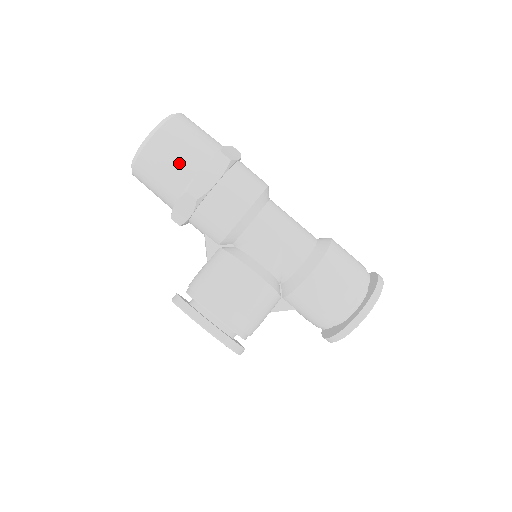
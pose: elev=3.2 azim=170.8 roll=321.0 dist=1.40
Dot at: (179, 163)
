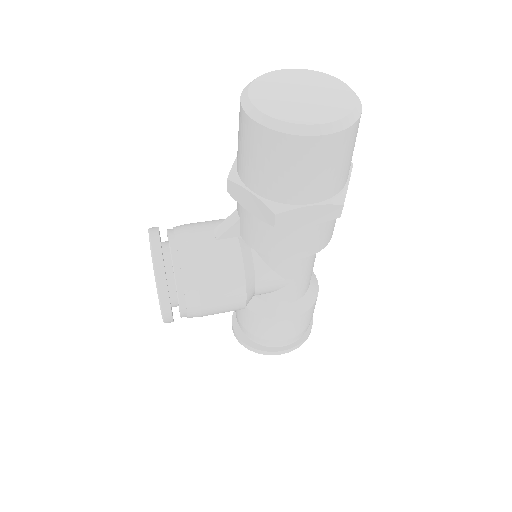
Dot at: (301, 182)
